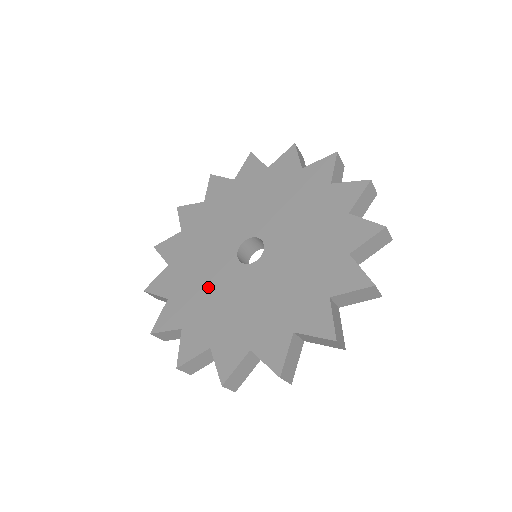
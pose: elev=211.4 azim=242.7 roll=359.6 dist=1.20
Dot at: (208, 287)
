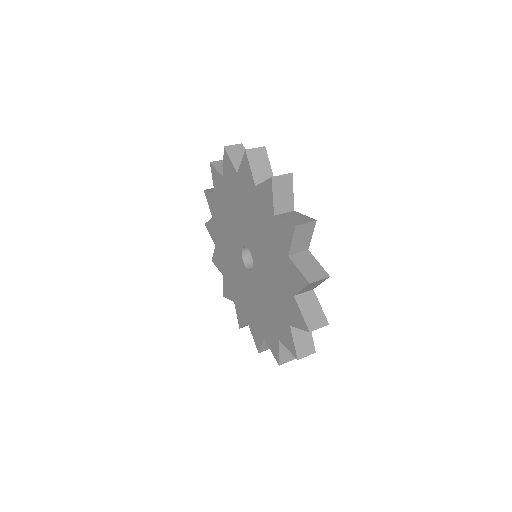
Dot at: (253, 301)
